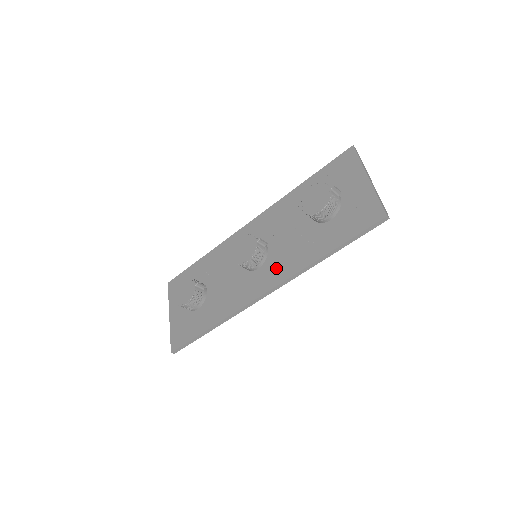
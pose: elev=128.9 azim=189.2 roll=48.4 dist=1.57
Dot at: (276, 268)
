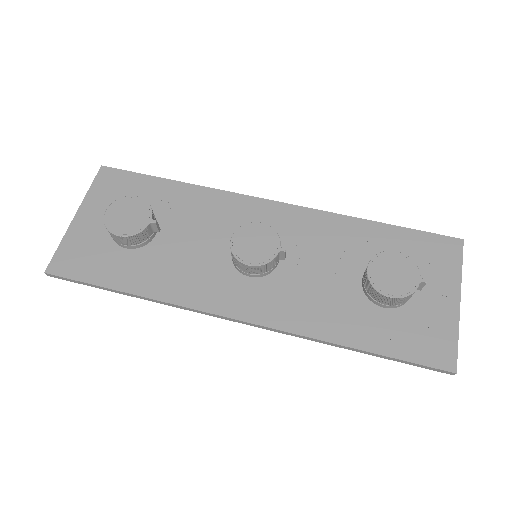
Dot at: (275, 301)
